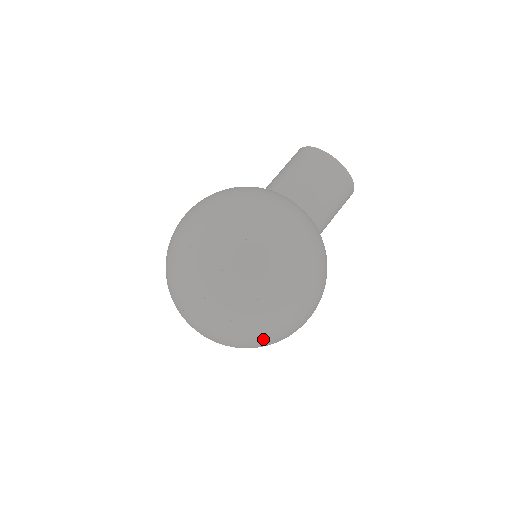
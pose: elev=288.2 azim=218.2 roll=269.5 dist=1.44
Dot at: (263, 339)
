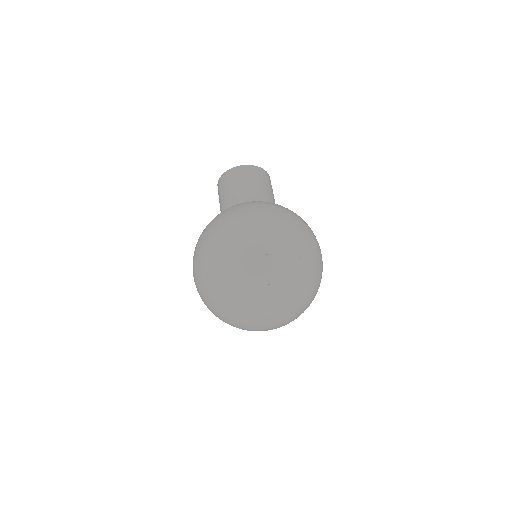
Dot at: (302, 278)
